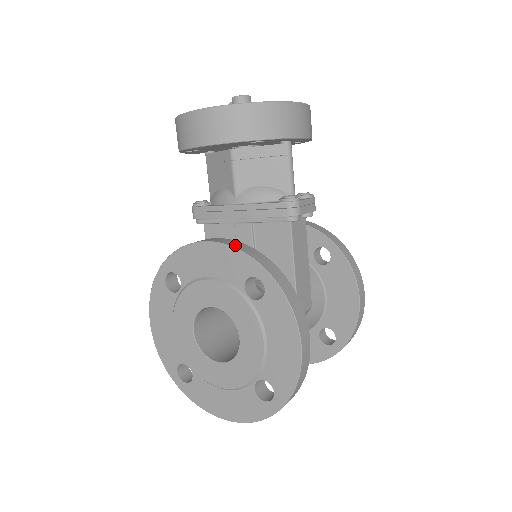
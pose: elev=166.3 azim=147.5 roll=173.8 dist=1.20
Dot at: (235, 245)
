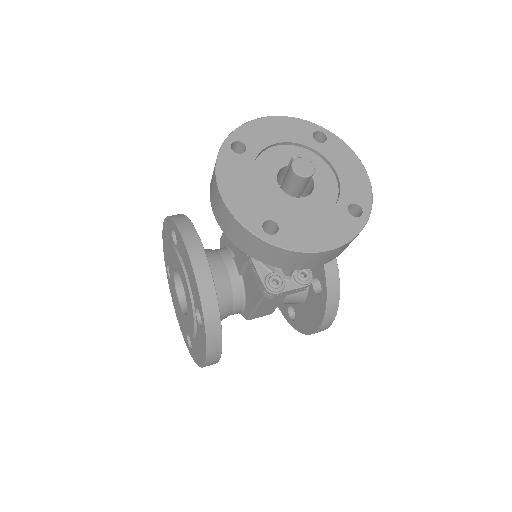
Dot at: (202, 285)
